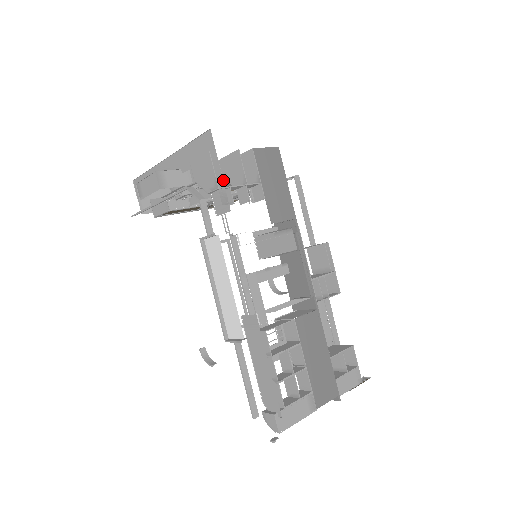
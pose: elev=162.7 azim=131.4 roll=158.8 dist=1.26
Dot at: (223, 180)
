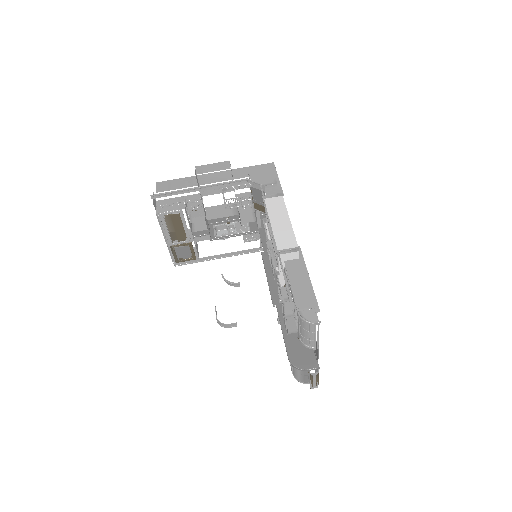
Dot at: (255, 199)
